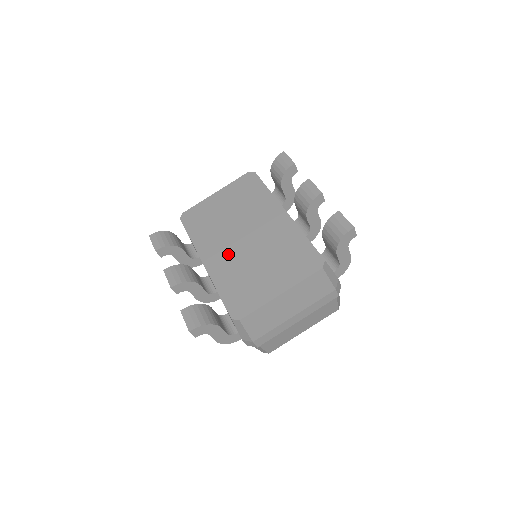
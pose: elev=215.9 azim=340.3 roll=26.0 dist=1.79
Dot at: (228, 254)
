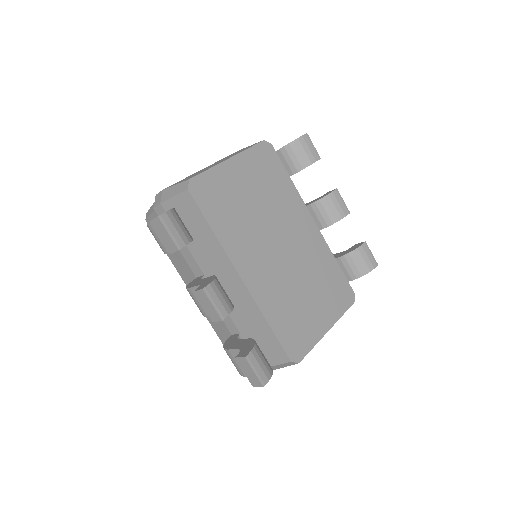
Dot at: (269, 270)
